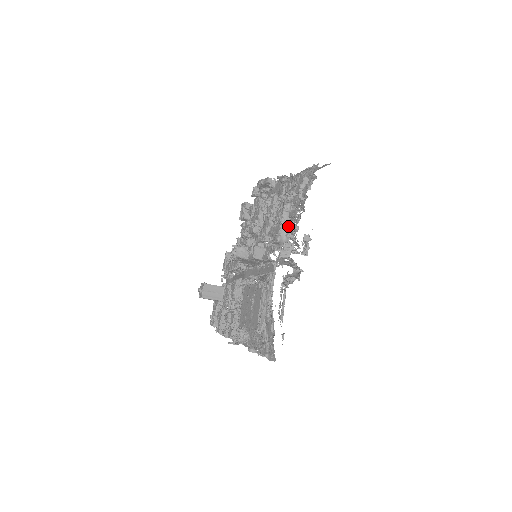
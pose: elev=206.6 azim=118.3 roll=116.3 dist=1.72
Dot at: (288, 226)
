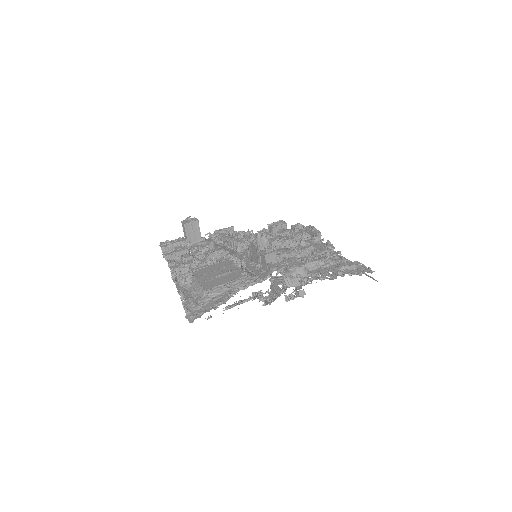
Dot at: (306, 272)
